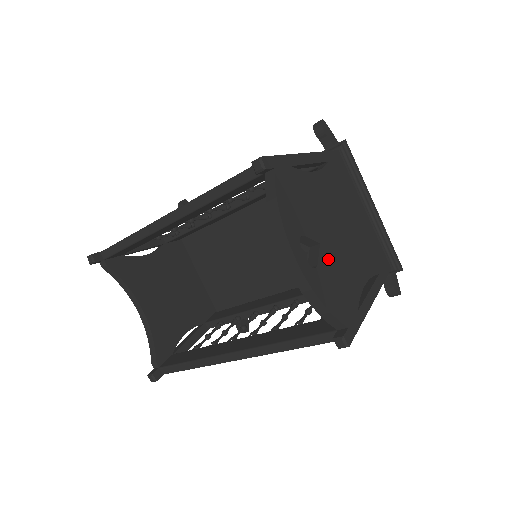
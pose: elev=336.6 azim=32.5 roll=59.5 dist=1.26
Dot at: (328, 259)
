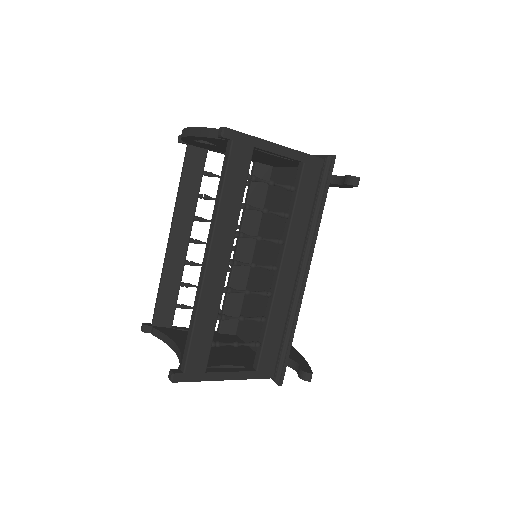
Dot at: occluded
